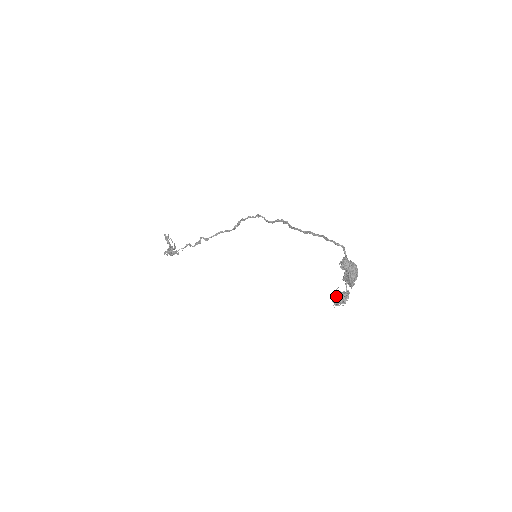
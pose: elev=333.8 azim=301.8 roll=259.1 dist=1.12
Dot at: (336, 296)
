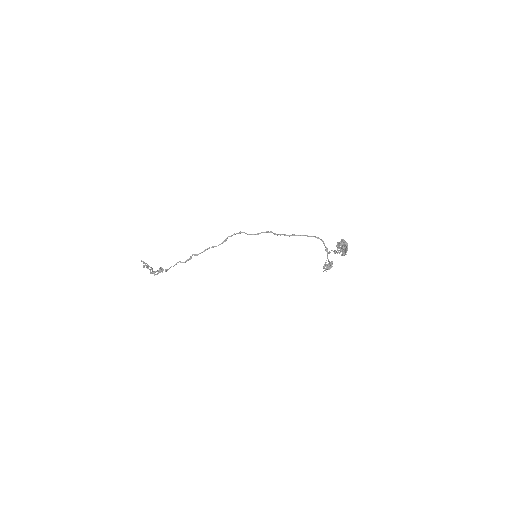
Dot at: (326, 265)
